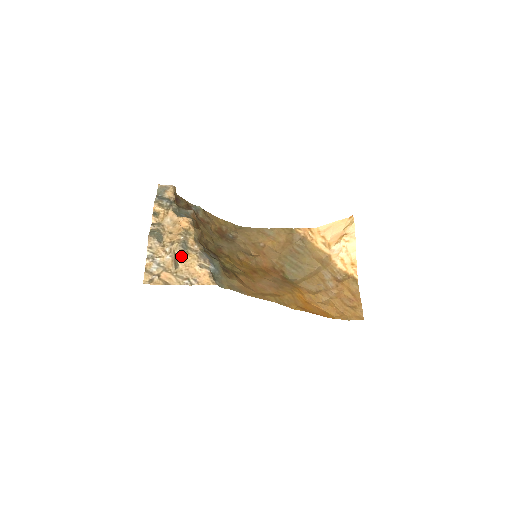
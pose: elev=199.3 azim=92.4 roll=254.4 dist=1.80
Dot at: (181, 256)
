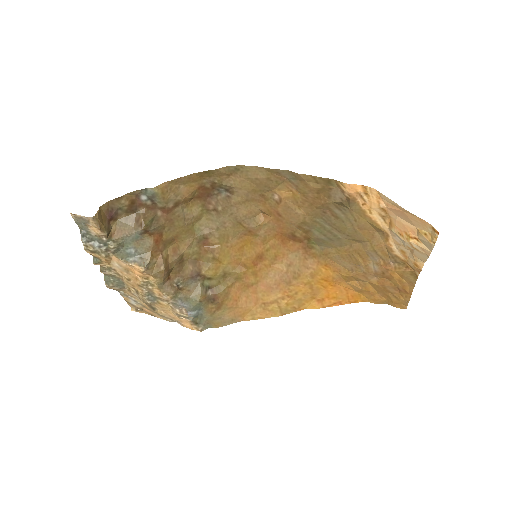
Dot at: (153, 304)
